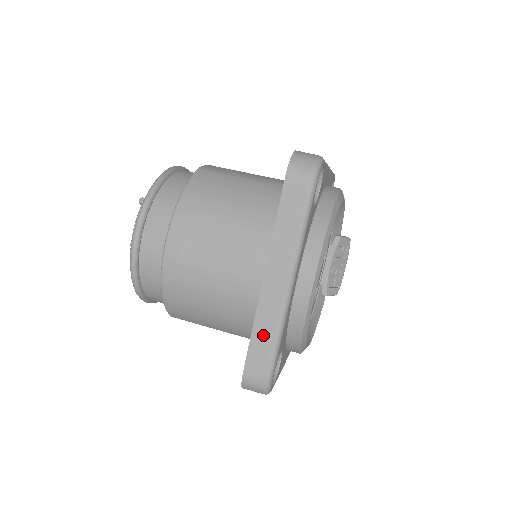
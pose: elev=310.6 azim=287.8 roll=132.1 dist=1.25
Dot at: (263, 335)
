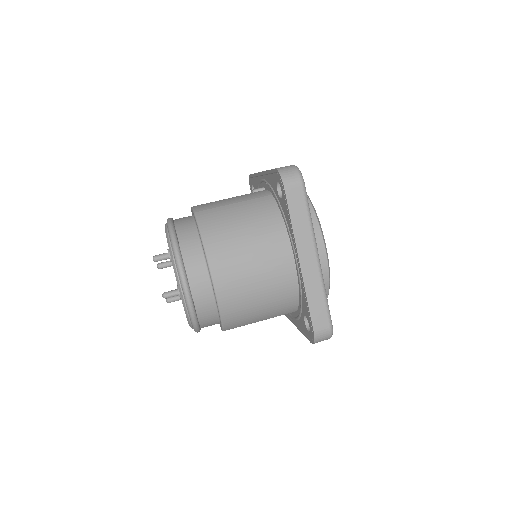
Dot at: (316, 300)
